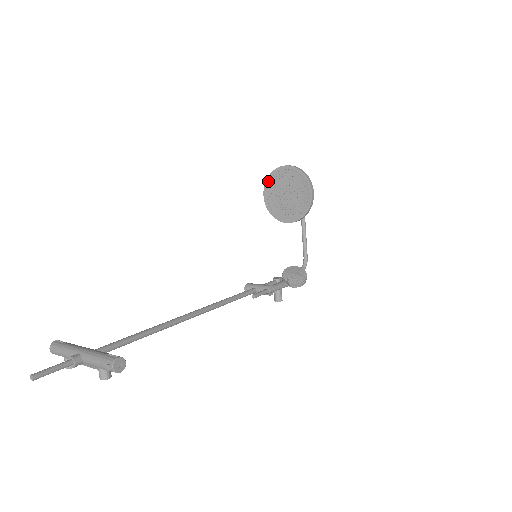
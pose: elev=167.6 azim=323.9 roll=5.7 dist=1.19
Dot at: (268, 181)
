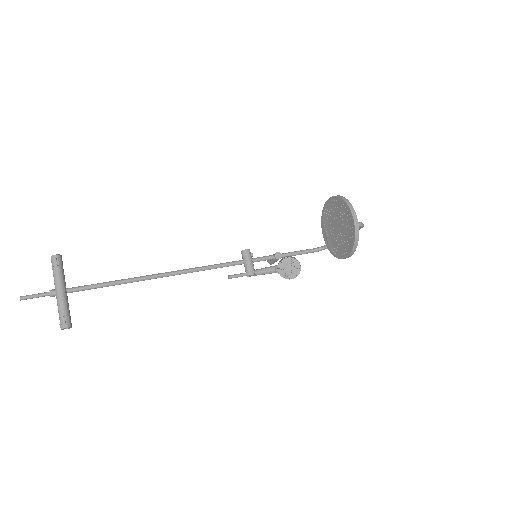
Dot at: (338, 199)
